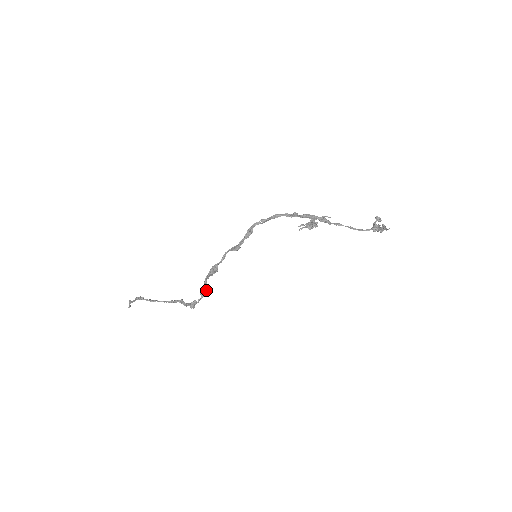
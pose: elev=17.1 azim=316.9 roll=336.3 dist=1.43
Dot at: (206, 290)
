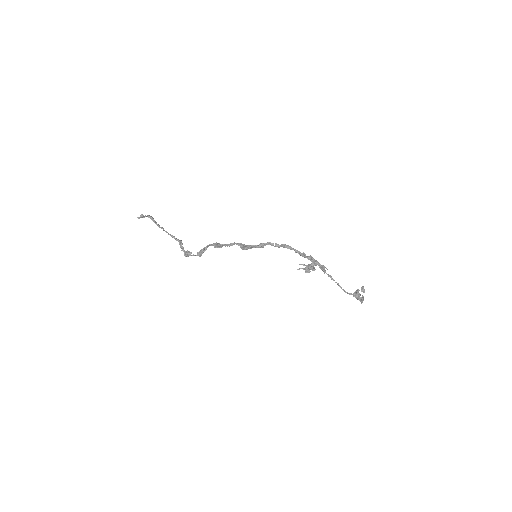
Dot at: (203, 252)
